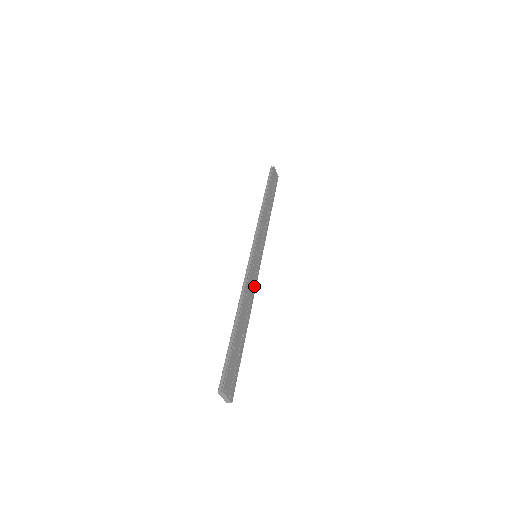
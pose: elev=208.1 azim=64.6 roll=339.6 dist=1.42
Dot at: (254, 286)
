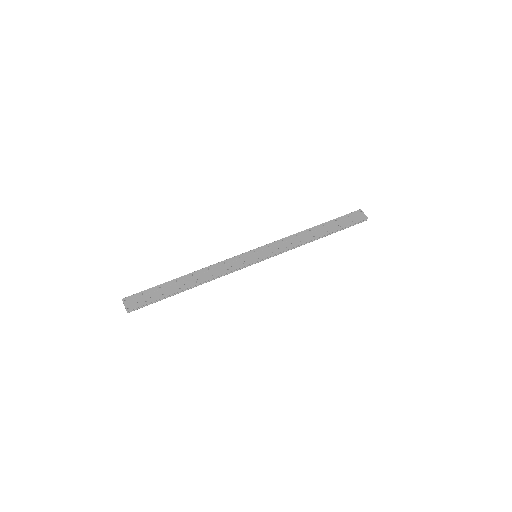
Dot at: (229, 270)
